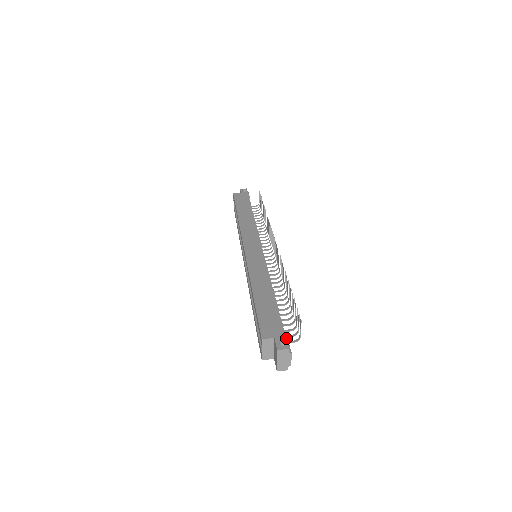
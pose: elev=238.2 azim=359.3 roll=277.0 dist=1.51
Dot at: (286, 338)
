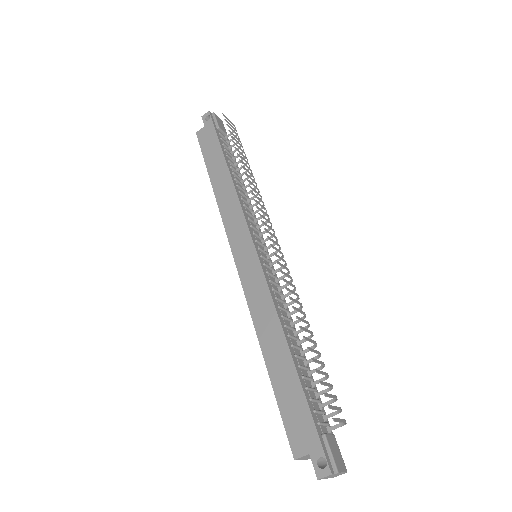
Dot at: (325, 443)
